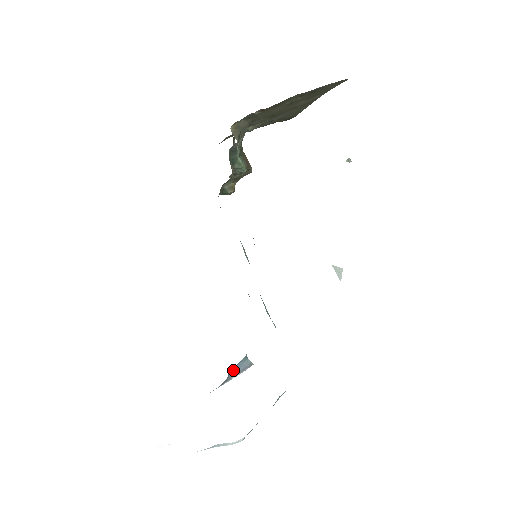
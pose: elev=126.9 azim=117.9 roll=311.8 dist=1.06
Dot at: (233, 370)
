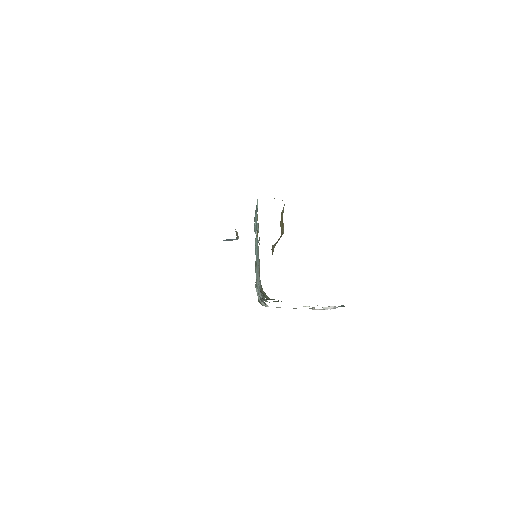
Dot at: (225, 240)
